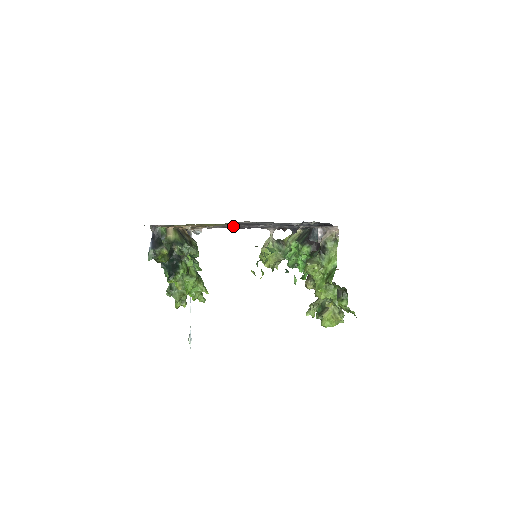
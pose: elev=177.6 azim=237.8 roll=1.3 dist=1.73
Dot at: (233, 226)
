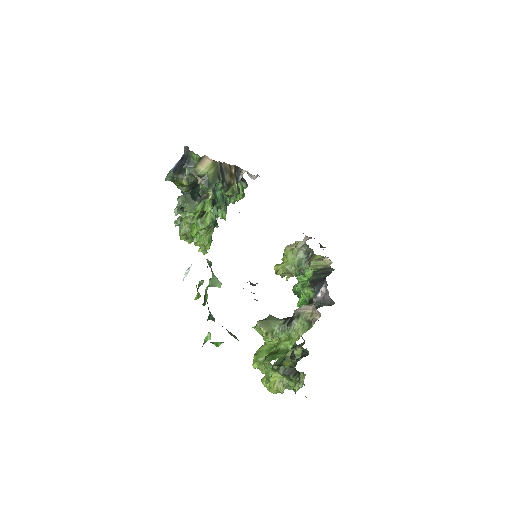
Dot at: occluded
